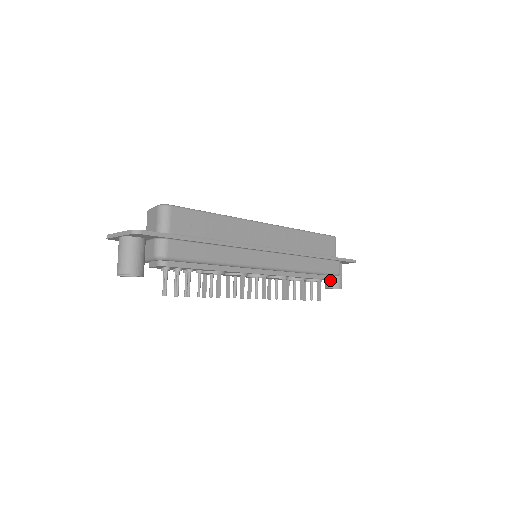
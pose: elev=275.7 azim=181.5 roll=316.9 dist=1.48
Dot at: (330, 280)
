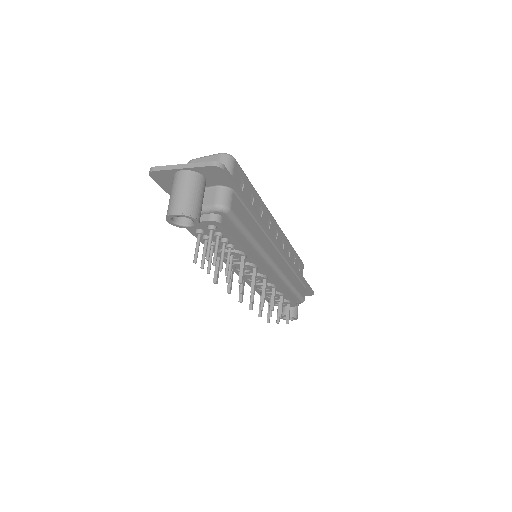
Dot at: occluded
